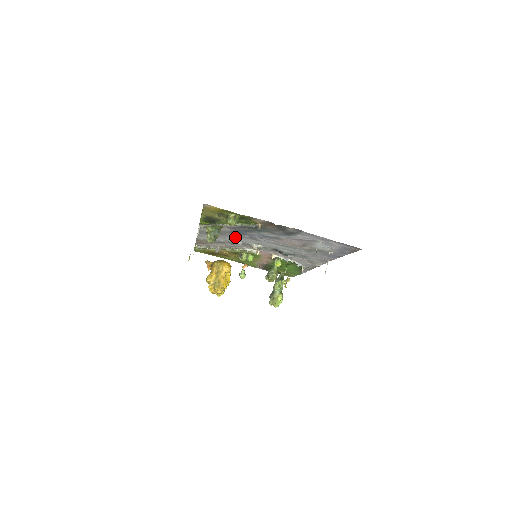
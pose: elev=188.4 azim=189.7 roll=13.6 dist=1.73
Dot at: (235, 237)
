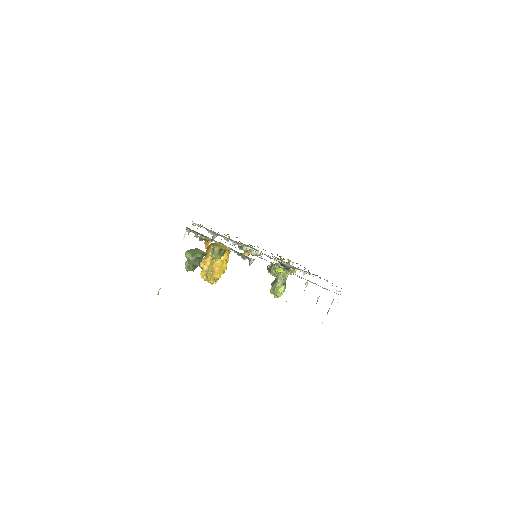
Dot at: occluded
